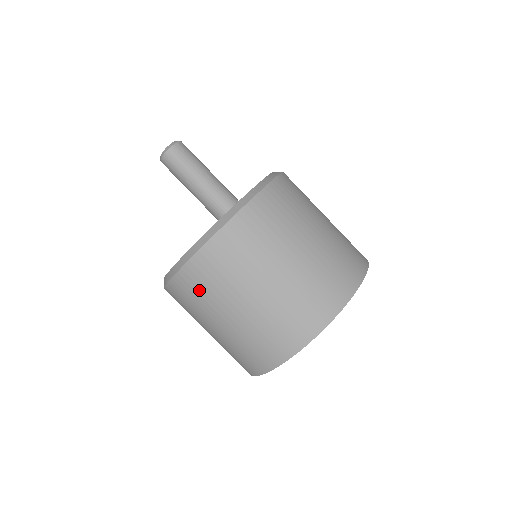
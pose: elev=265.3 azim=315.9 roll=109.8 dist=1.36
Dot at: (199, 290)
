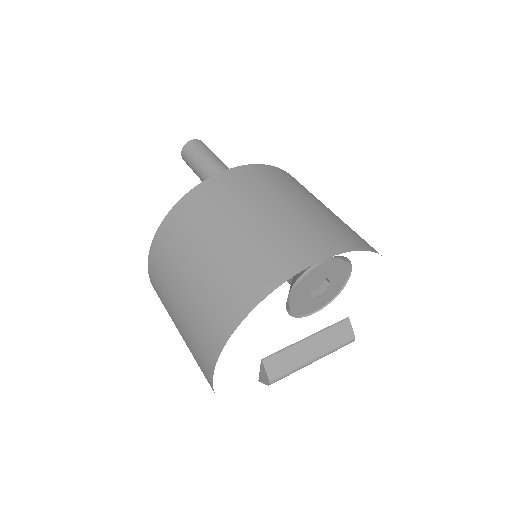
Dot at: (173, 242)
